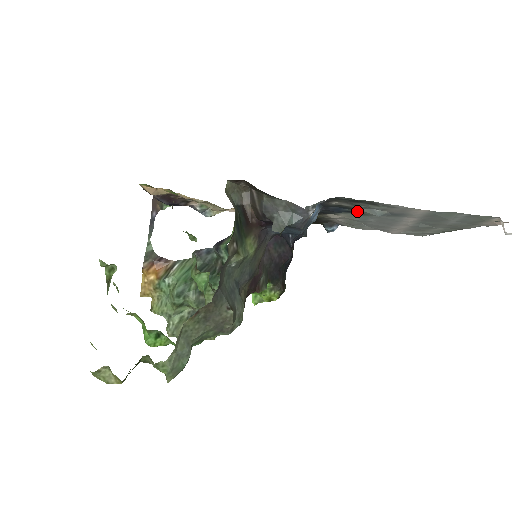
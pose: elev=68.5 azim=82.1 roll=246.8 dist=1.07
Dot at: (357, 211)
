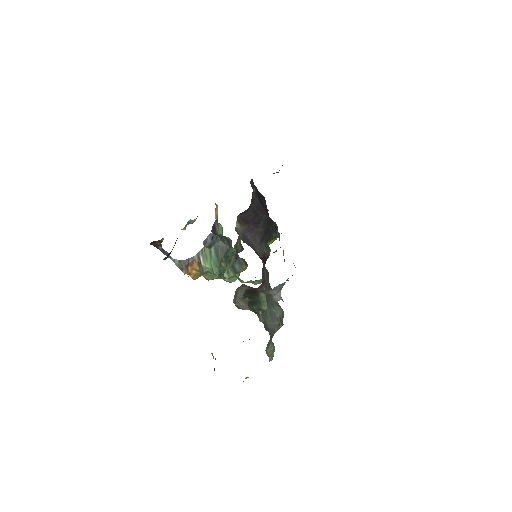
Dot at: occluded
